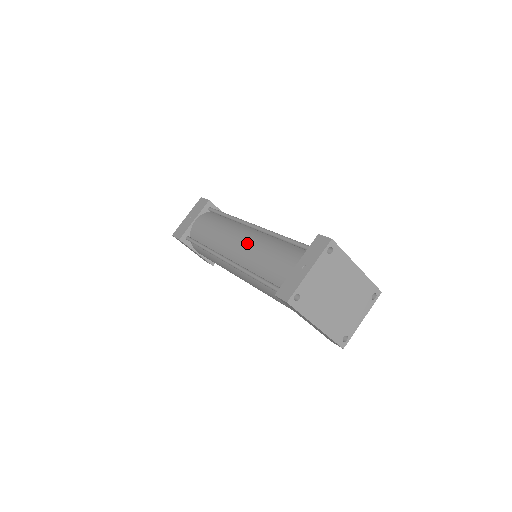
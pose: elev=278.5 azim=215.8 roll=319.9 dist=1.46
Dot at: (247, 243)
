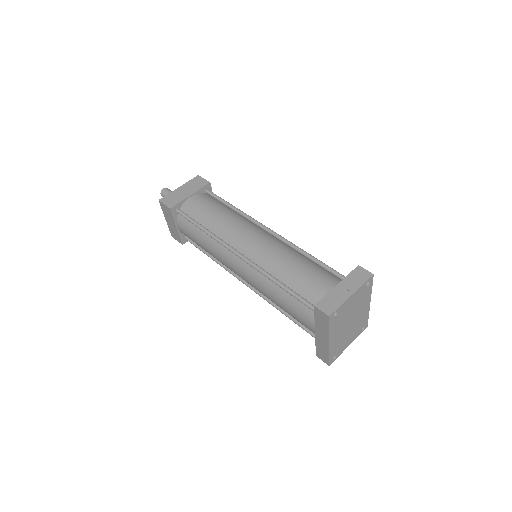
Dot at: (264, 243)
